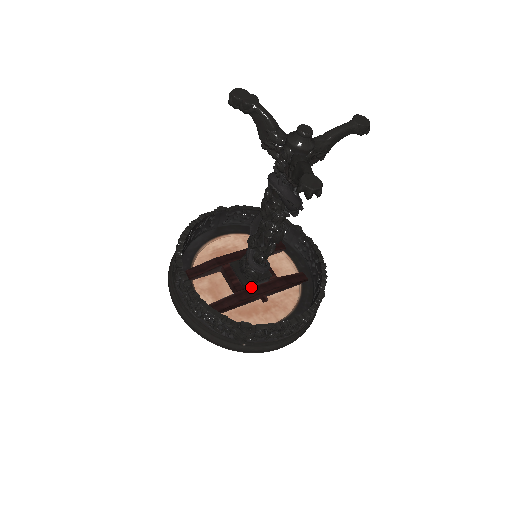
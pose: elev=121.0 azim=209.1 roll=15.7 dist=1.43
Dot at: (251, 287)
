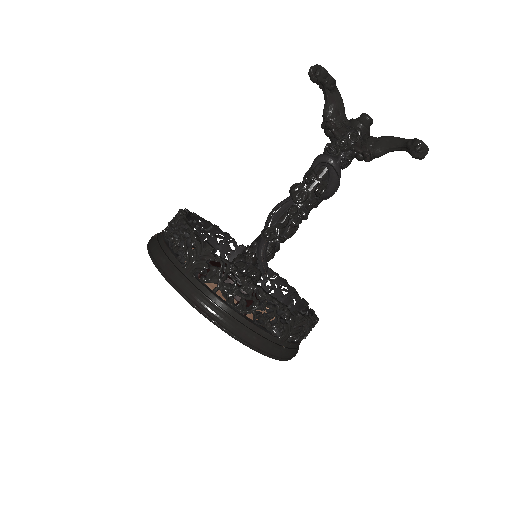
Dot at: occluded
